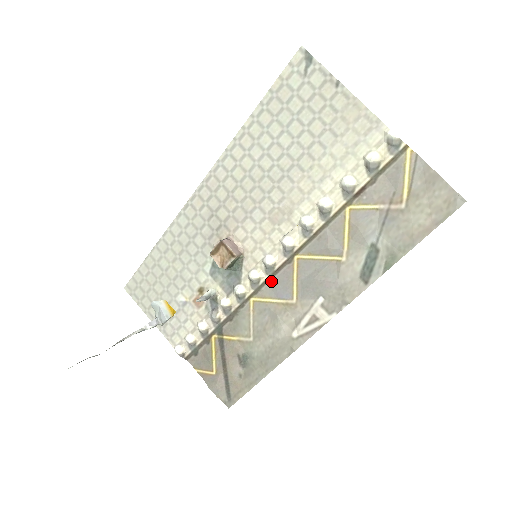
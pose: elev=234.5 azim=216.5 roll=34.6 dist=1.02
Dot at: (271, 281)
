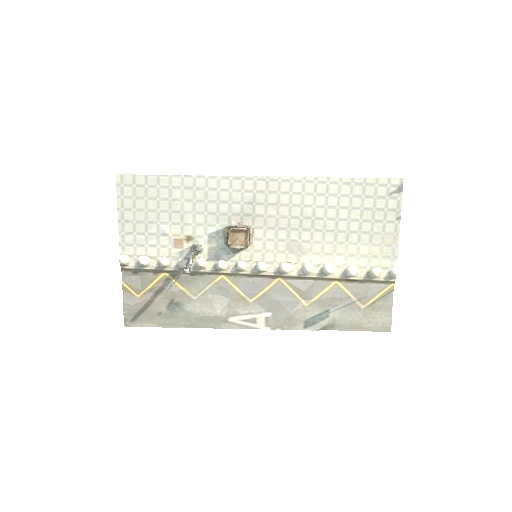
Dot at: (248, 277)
